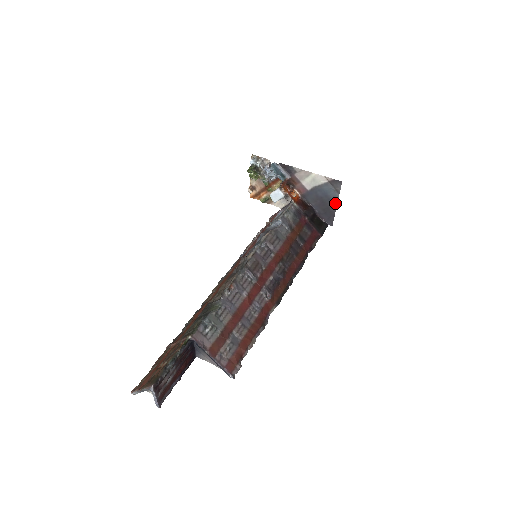
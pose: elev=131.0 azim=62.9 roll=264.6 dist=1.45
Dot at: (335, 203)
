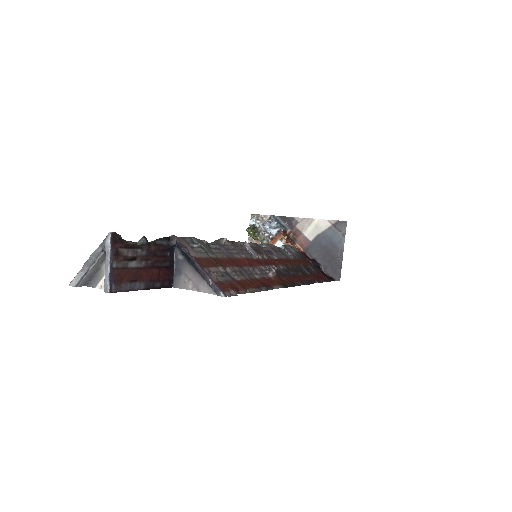
Dot at: (341, 250)
